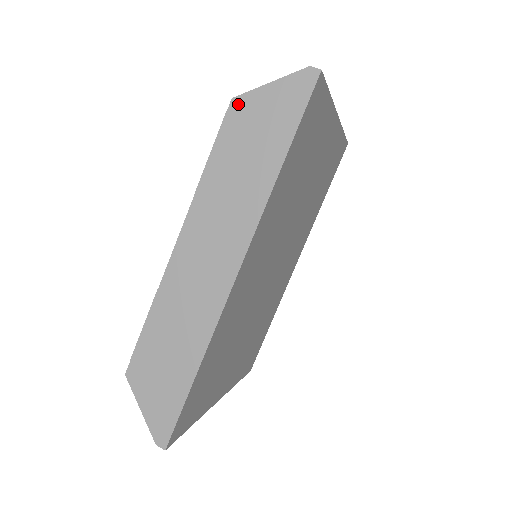
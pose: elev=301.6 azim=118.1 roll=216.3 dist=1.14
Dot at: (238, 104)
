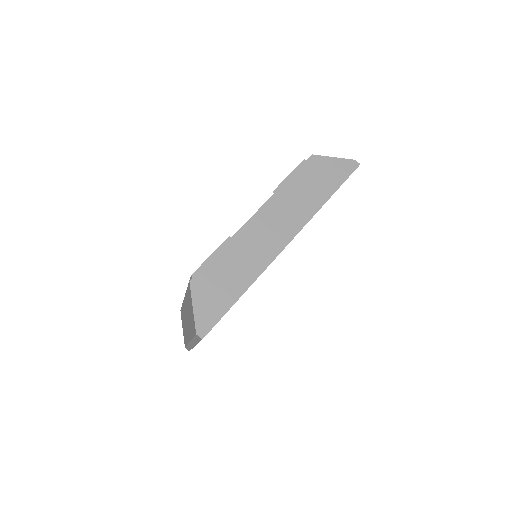
Dot at: (315, 159)
